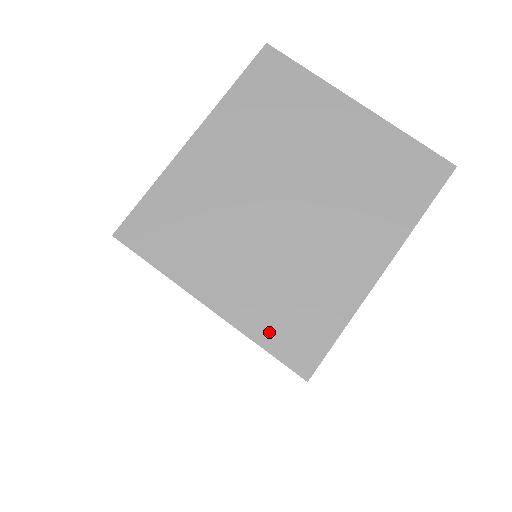
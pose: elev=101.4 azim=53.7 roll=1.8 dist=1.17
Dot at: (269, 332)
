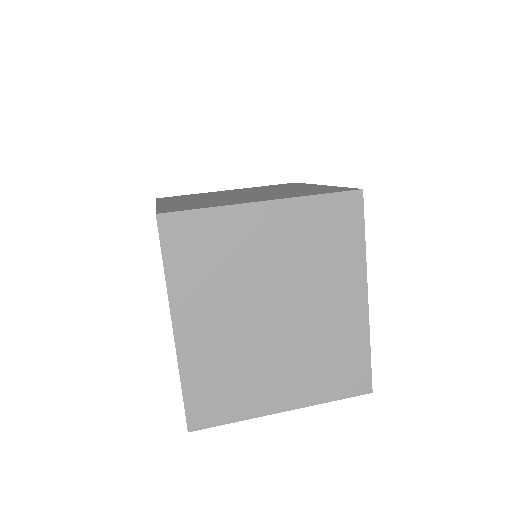
Dot at: occluded
